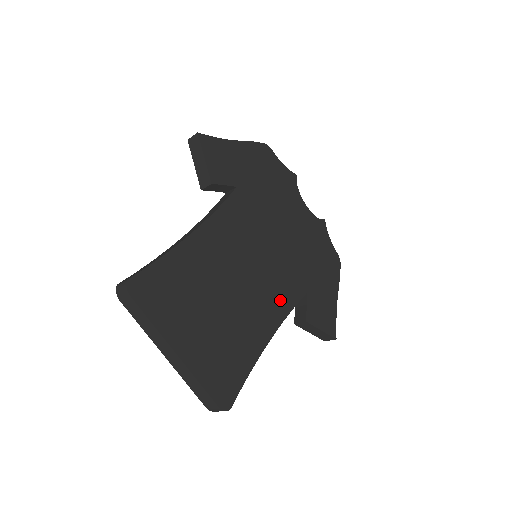
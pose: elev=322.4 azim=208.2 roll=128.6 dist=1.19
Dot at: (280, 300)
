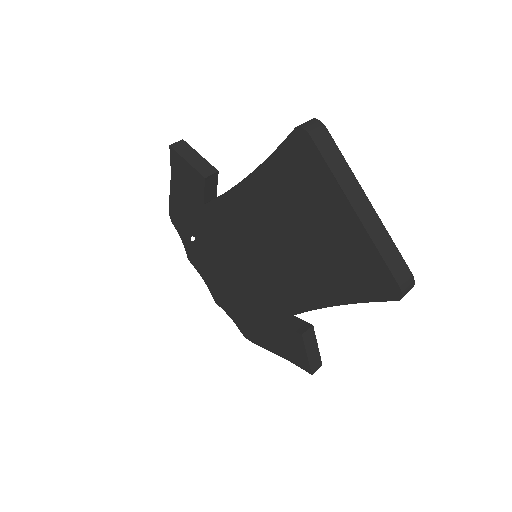
Dot at: occluded
